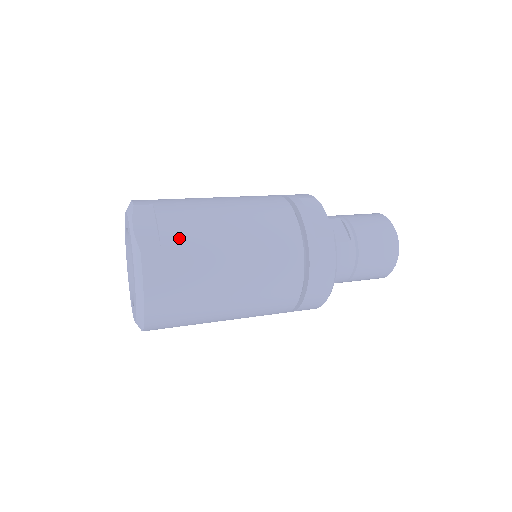
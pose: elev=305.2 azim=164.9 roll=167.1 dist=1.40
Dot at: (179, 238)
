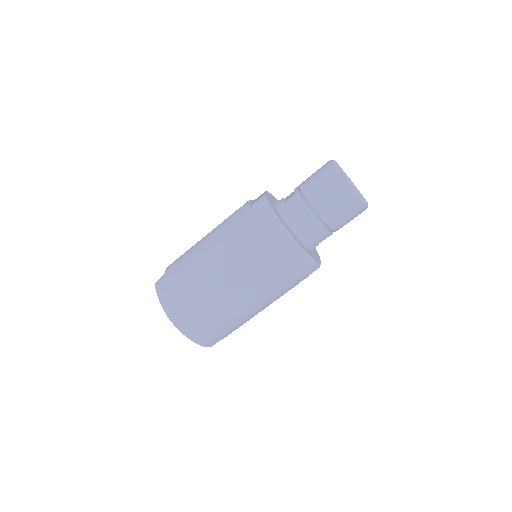
Dot at: (174, 265)
